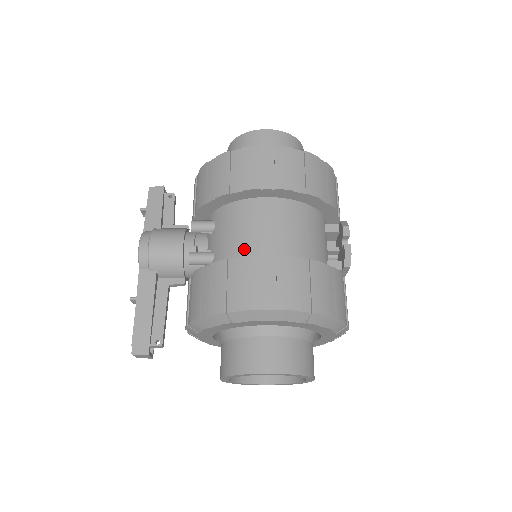
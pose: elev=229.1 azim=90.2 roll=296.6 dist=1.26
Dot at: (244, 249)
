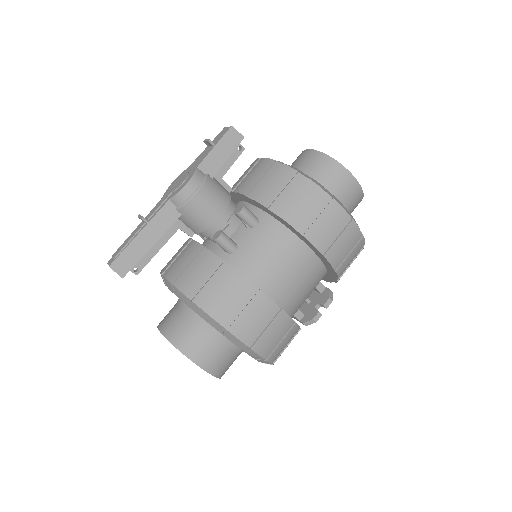
Dot at: (264, 276)
